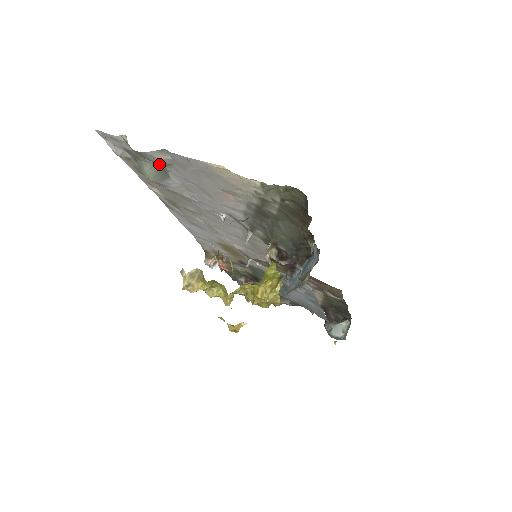
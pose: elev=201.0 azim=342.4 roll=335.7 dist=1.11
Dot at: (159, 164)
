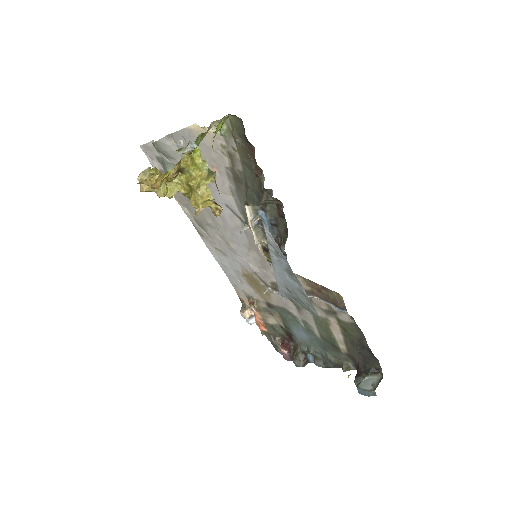
Dot at: (172, 157)
